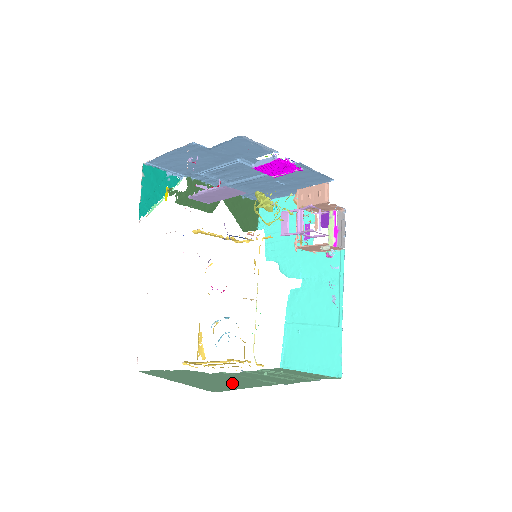
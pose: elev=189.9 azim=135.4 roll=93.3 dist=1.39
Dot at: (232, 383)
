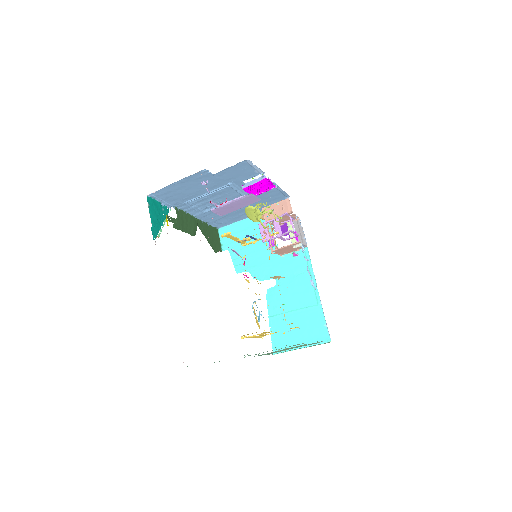
Dot at: occluded
